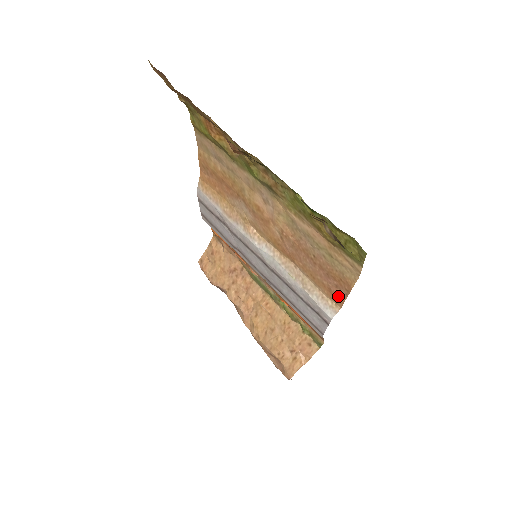
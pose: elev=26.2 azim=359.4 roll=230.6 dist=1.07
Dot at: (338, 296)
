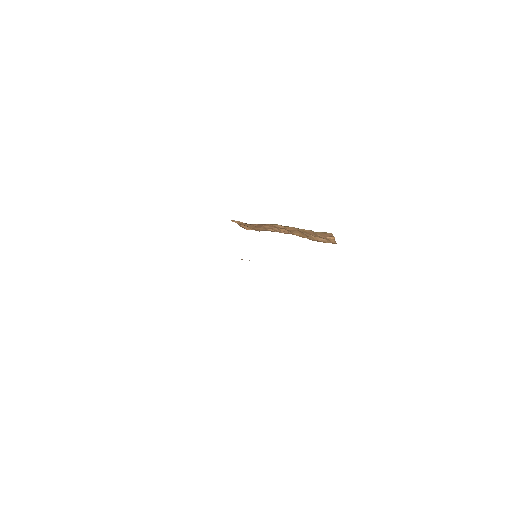
Dot at: occluded
